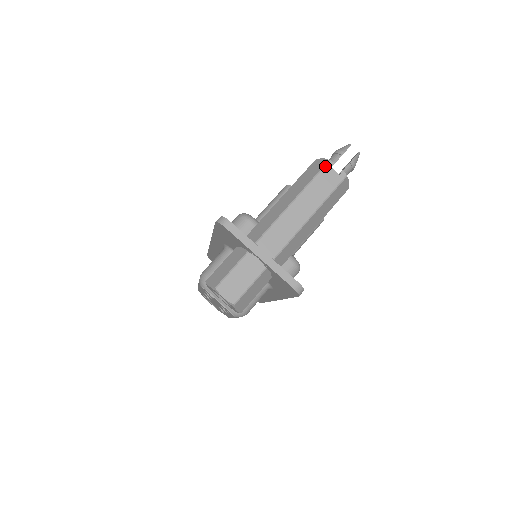
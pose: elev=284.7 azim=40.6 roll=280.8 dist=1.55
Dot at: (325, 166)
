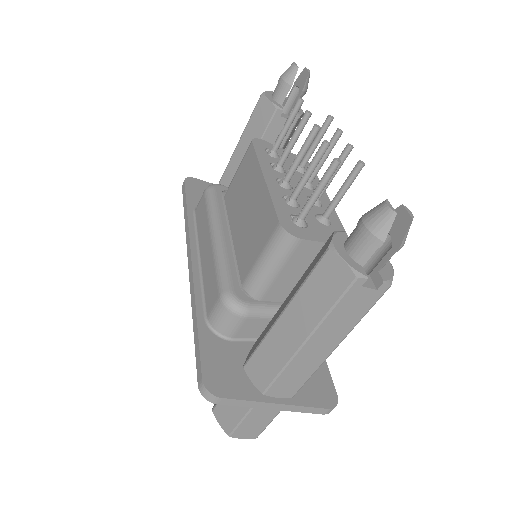
Dot at: (349, 289)
